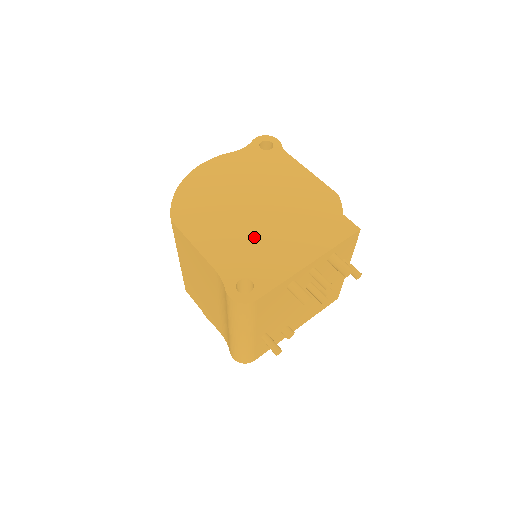
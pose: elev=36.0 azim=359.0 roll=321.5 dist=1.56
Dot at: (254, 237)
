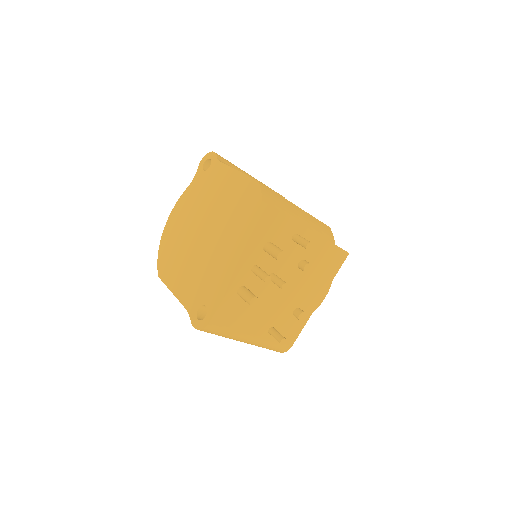
Dot at: (204, 263)
